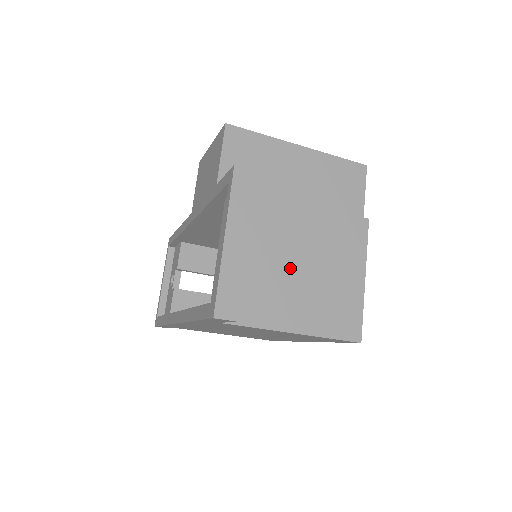
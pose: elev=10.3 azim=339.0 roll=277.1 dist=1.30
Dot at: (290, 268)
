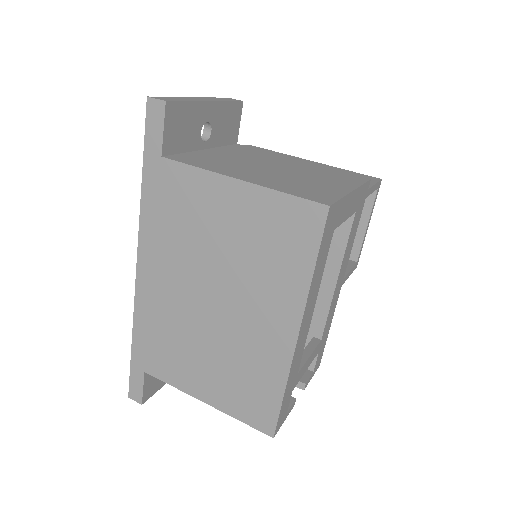
Dot at: (261, 166)
